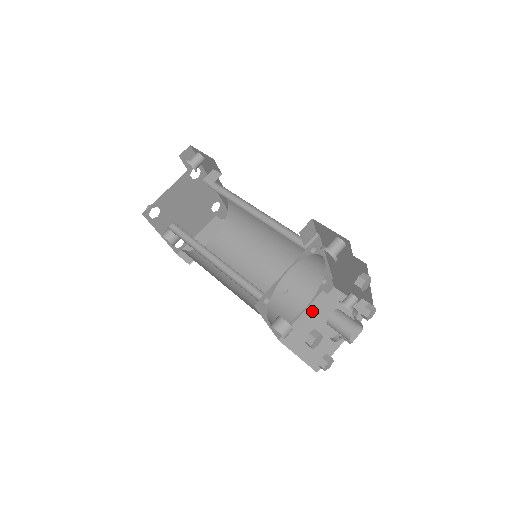
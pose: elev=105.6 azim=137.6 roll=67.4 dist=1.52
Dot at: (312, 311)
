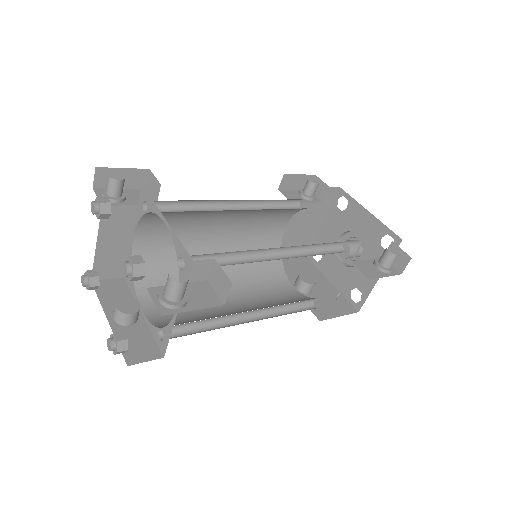
Dot at: (290, 224)
